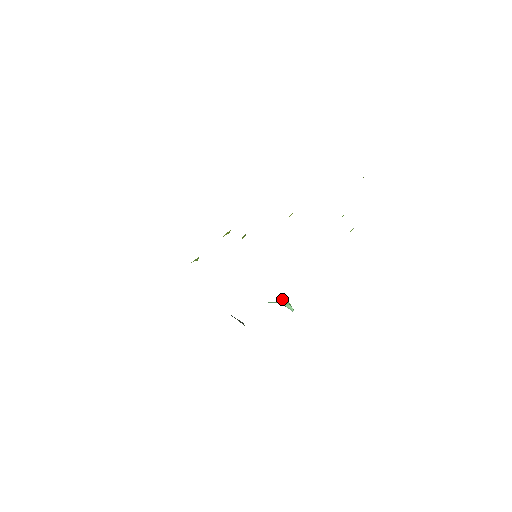
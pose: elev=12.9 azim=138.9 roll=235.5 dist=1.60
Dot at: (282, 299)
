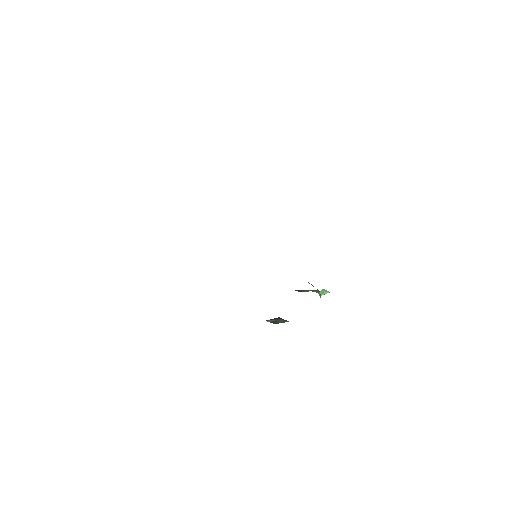
Dot at: (320, 297)
